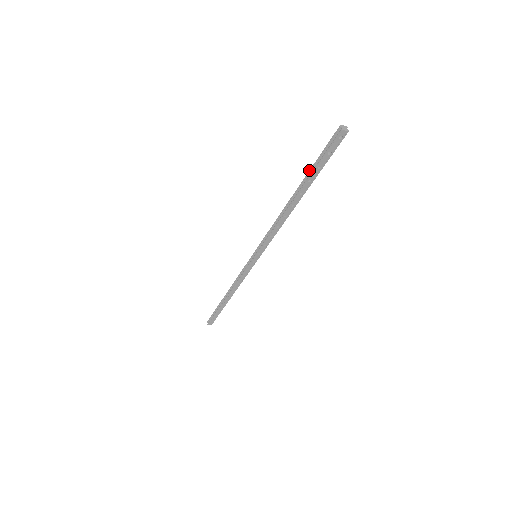
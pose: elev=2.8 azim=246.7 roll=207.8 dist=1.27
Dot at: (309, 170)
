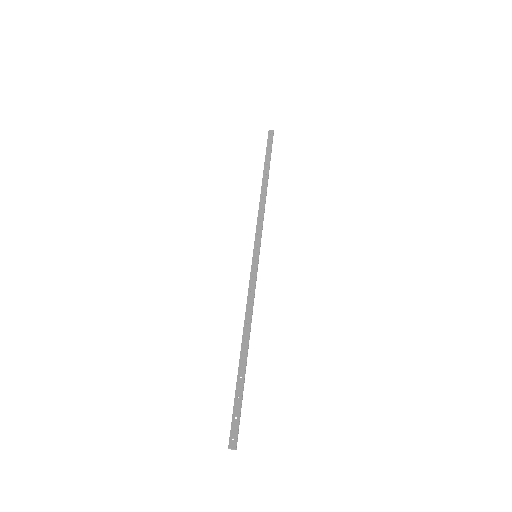
Dot at: (236, 386)
